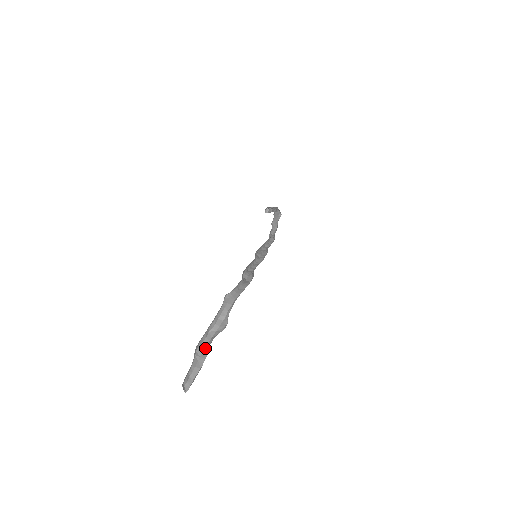
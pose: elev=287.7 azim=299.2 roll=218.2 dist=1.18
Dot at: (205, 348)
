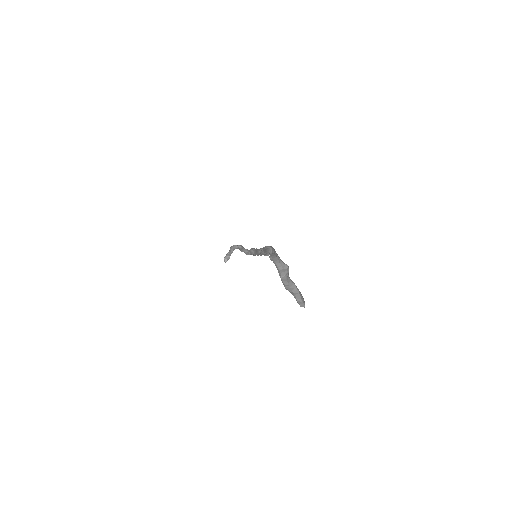
Dot at: (289, 285)
